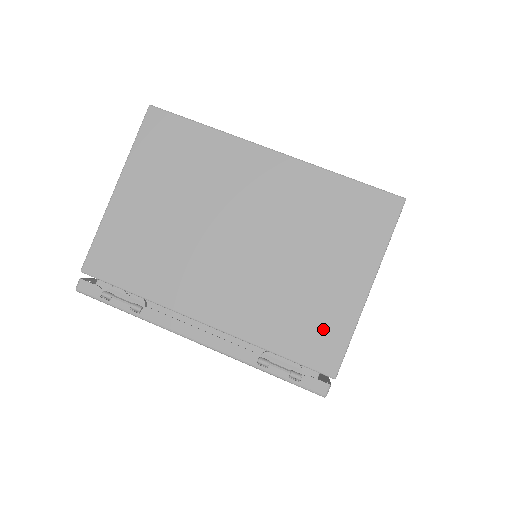
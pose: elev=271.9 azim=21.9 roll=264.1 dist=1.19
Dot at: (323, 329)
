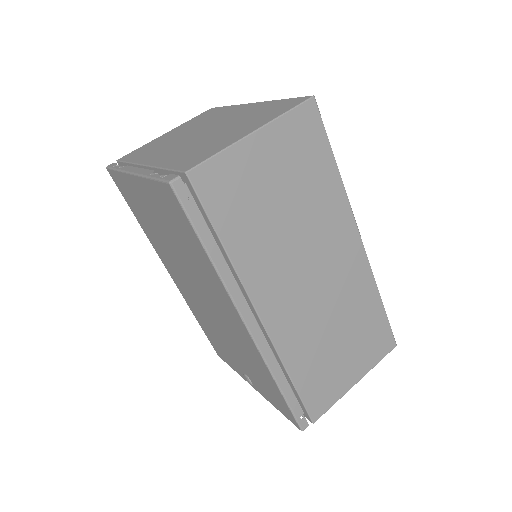
Dot at: (204, 153)
